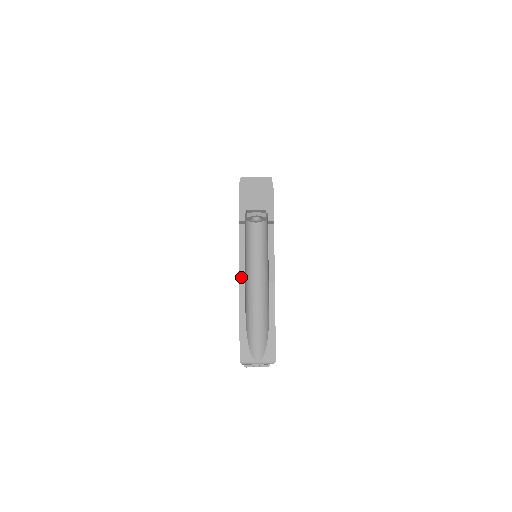
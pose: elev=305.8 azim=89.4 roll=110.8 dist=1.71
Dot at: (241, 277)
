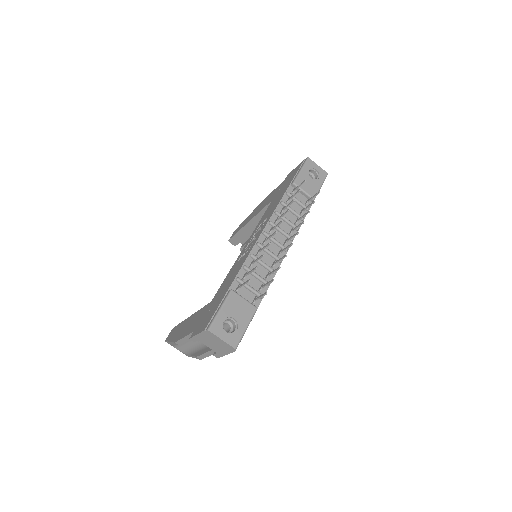
Dot at: (178, 343)
